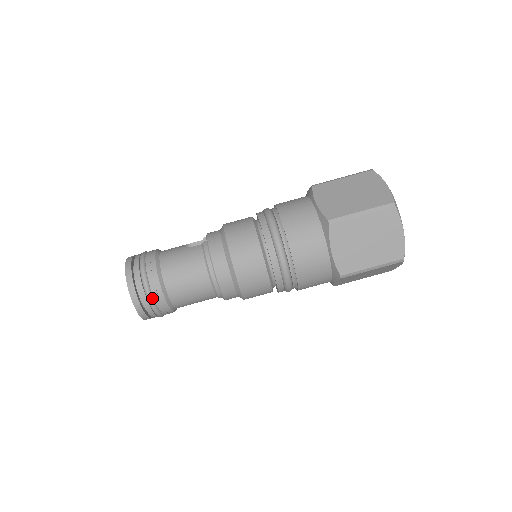
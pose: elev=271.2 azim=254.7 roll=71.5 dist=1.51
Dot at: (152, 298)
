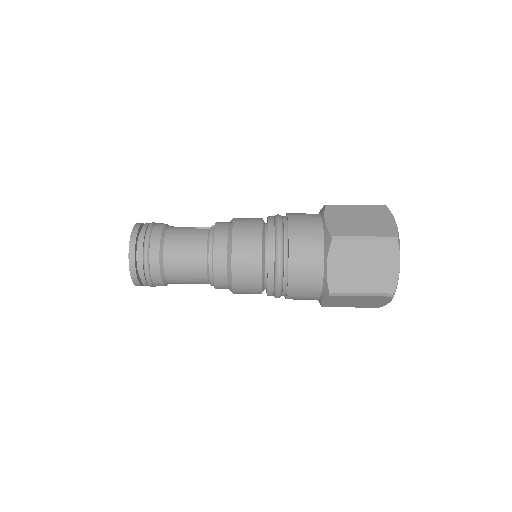
Dot at: (148, 264)
